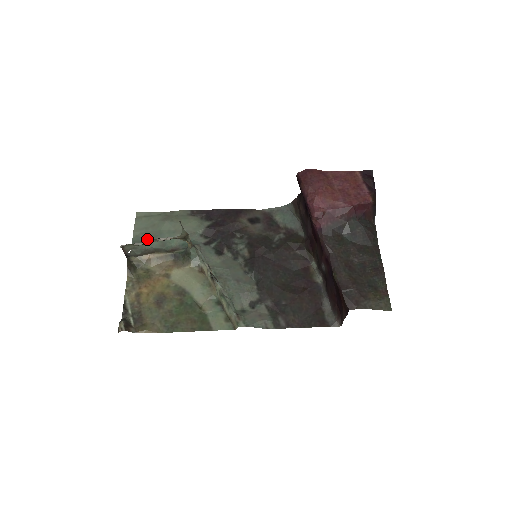
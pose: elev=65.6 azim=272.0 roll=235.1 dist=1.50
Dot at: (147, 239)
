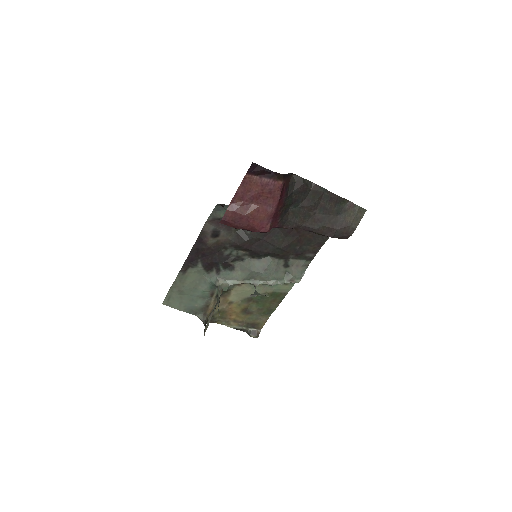
Dot at: (192, 306)
